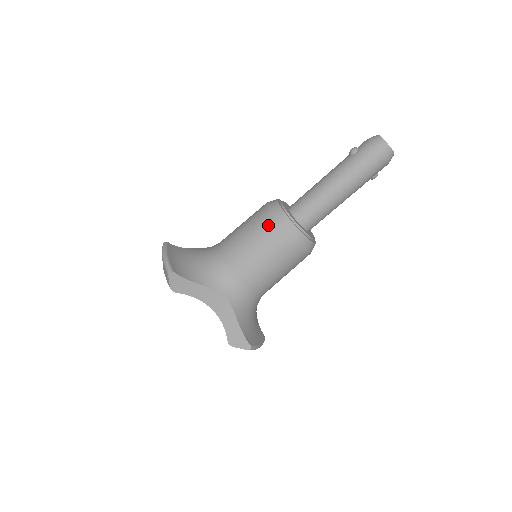
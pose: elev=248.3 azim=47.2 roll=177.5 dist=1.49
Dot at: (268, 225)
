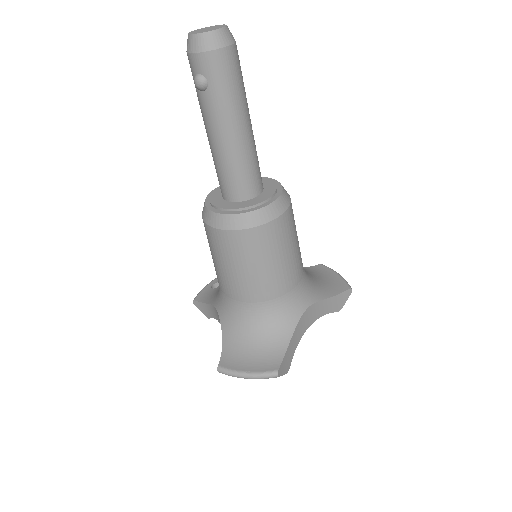
Dot at: (257, 239)
